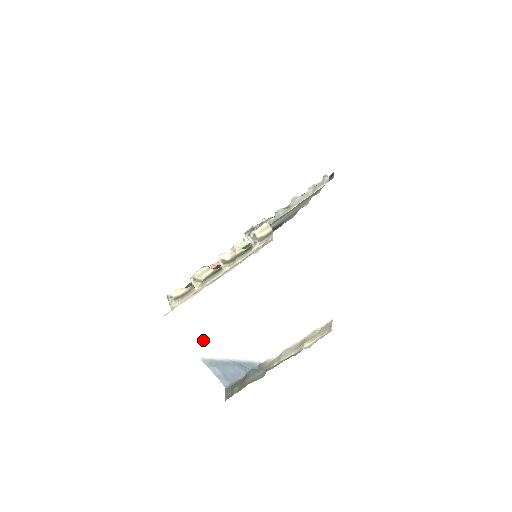
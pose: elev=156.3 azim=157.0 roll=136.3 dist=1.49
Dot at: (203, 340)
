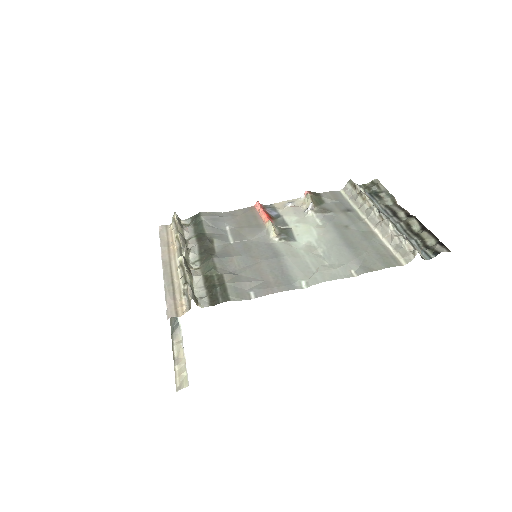
Dot at: occluded
